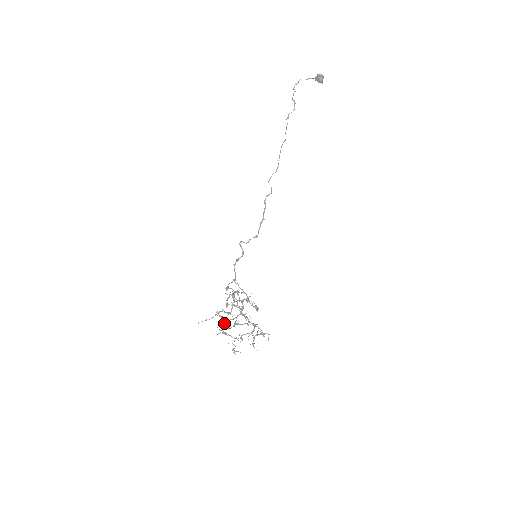
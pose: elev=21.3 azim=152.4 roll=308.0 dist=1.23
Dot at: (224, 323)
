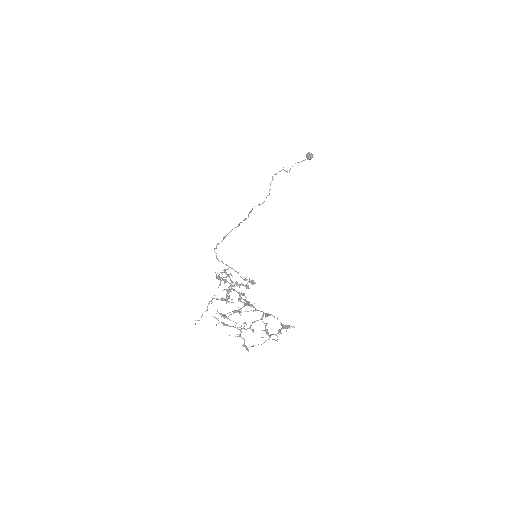
Dot at: (225, 316)
